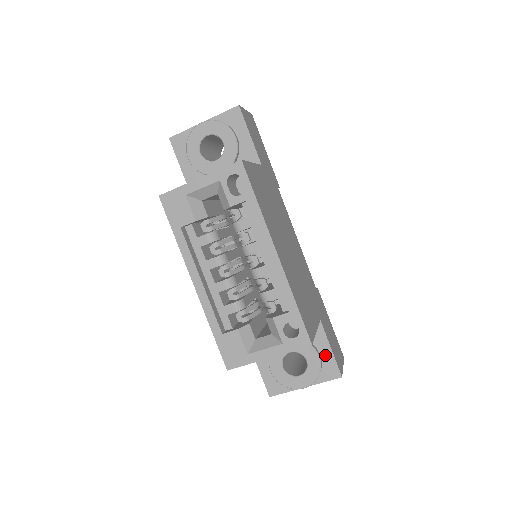
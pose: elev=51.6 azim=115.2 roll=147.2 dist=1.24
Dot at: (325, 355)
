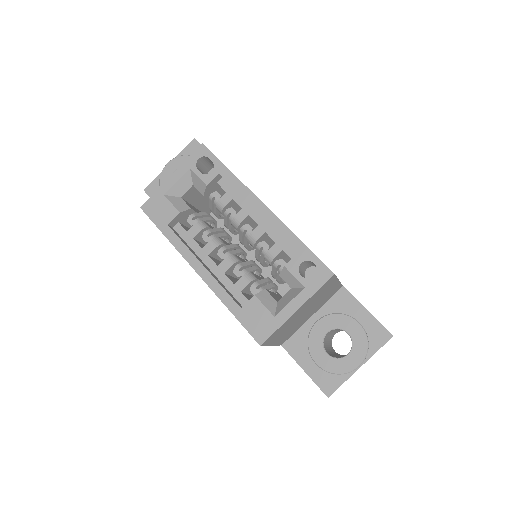
Dot at: (364, 320)
